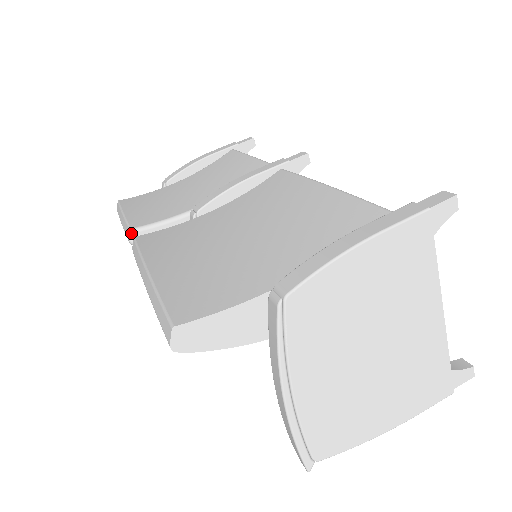
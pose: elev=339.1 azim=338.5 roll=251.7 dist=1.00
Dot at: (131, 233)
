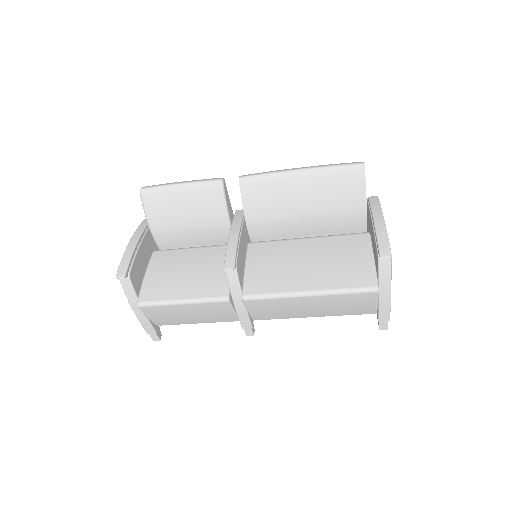
Dot at: (224, 179)
